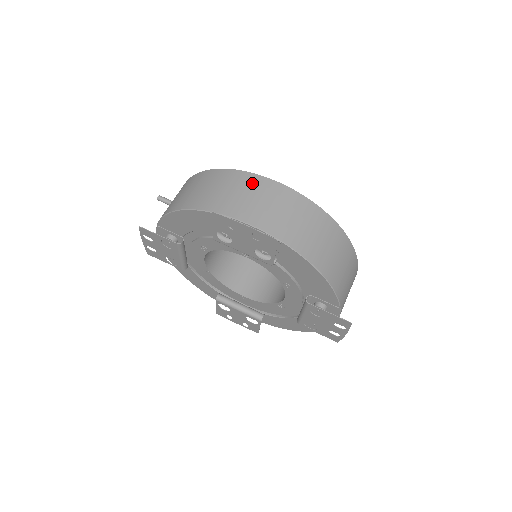
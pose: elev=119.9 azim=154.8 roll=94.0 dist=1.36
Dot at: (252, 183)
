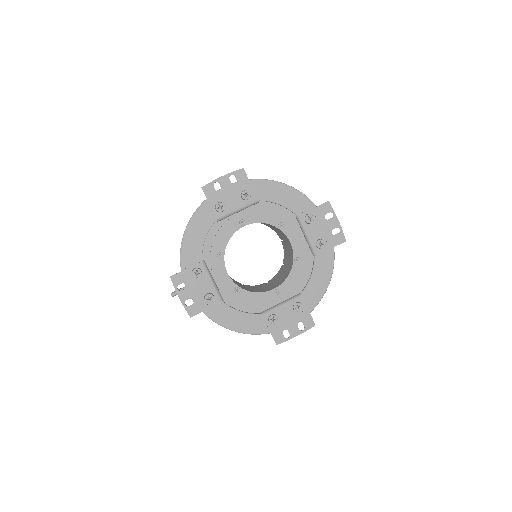
Dot at: occluded
